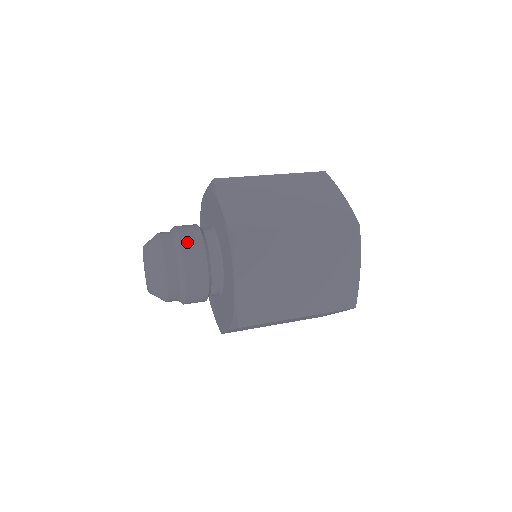
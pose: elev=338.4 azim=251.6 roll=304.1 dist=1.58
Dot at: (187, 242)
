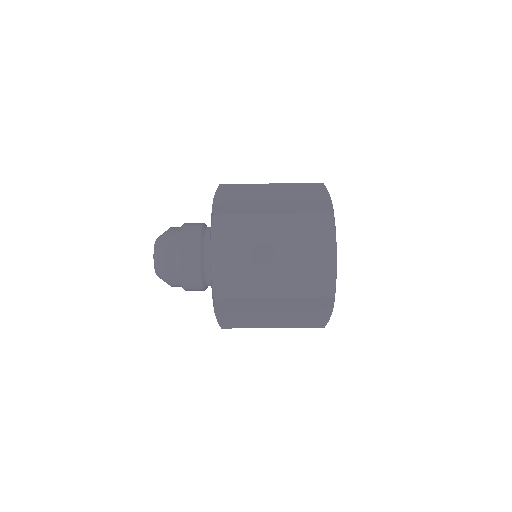
Dot at: occluded
